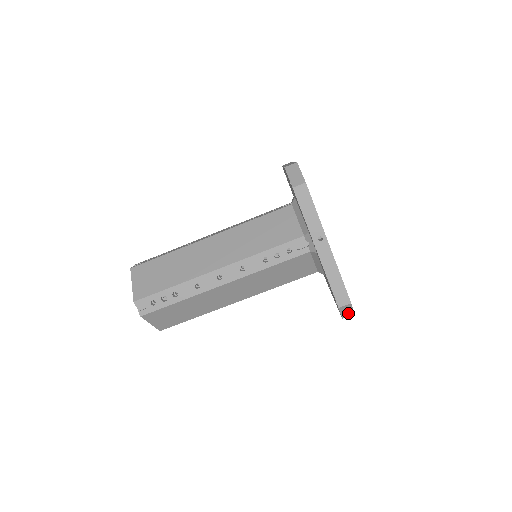
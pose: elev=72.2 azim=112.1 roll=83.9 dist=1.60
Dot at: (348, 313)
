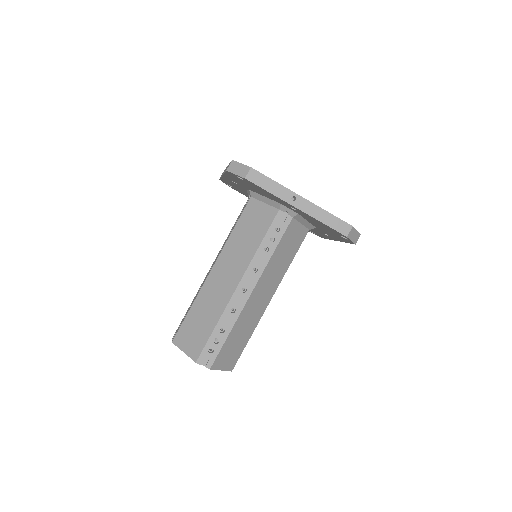
Dot at: (356, 237)
